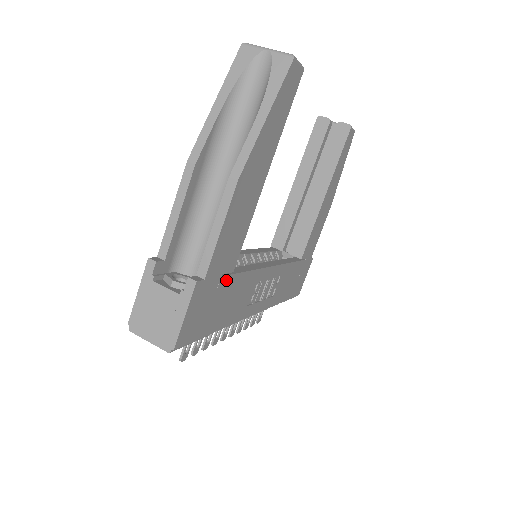
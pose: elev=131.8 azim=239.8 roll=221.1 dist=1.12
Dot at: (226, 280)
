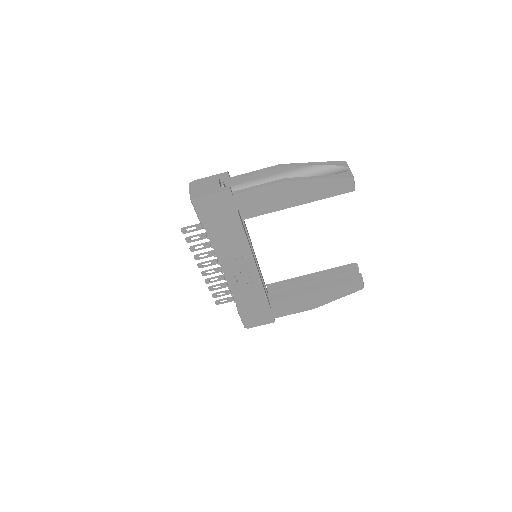
Dot at: (237, 217)
